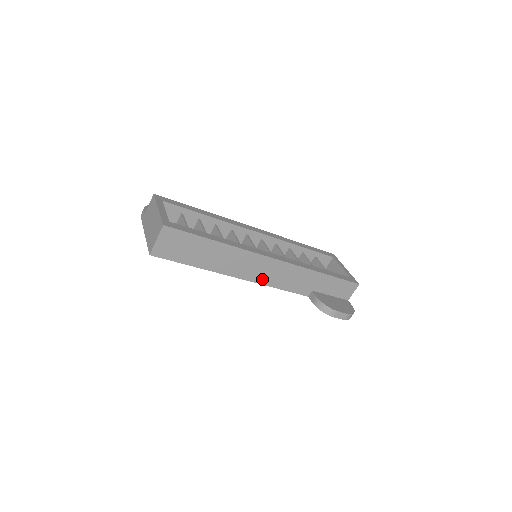
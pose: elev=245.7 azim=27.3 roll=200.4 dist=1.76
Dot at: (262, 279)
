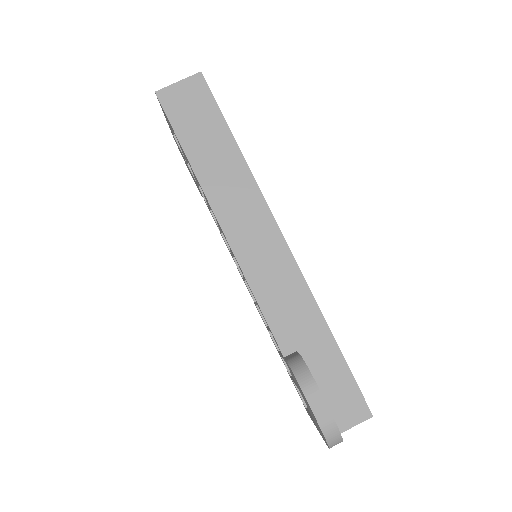
Dot at: (246, 256)
